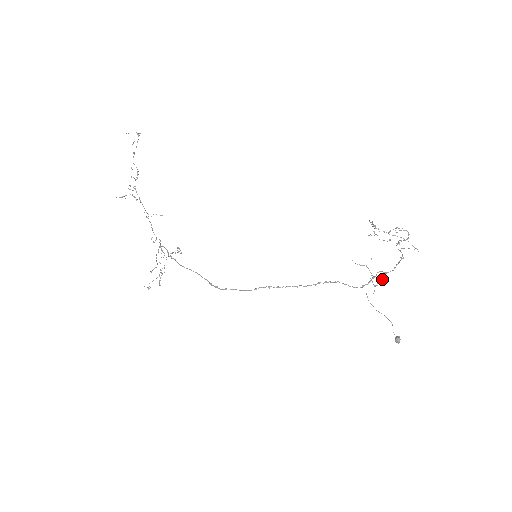
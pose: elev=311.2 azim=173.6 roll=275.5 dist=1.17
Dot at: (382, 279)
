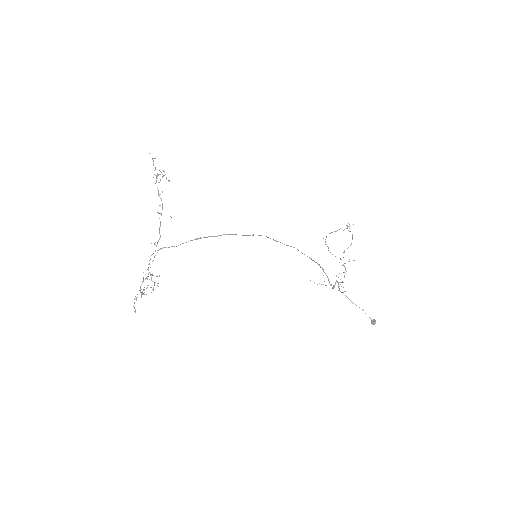
Dot at: occluded
